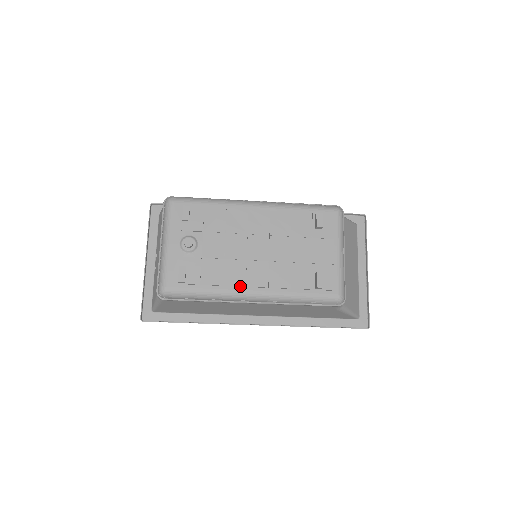
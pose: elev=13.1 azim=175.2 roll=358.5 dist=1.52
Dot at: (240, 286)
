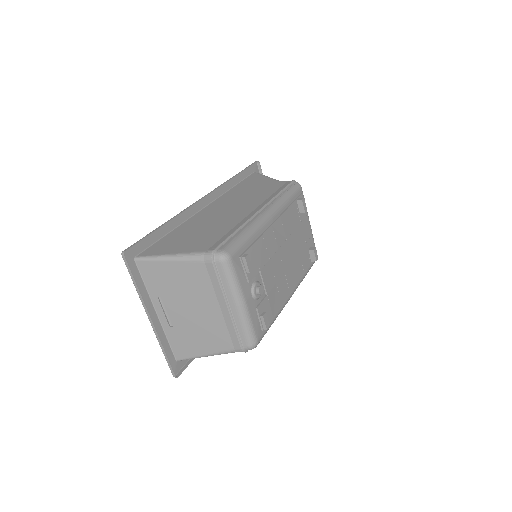
Dot at: (288, 296)
